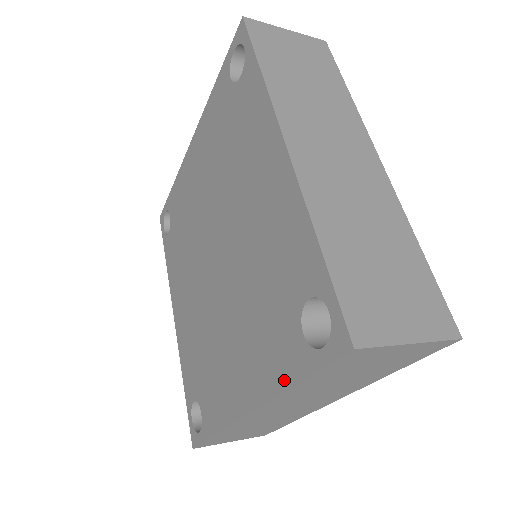
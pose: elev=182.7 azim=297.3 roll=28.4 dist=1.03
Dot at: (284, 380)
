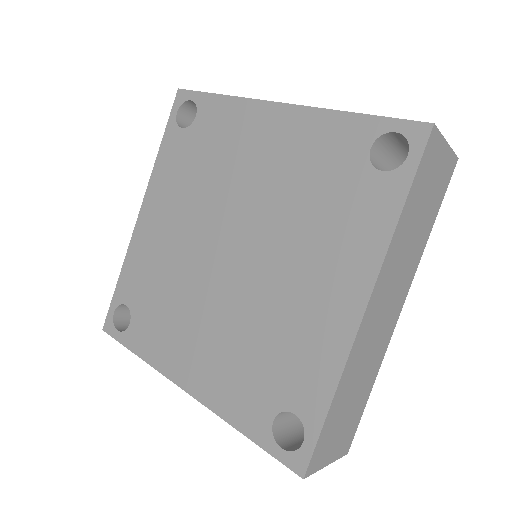
Dot at: (388, 222)
